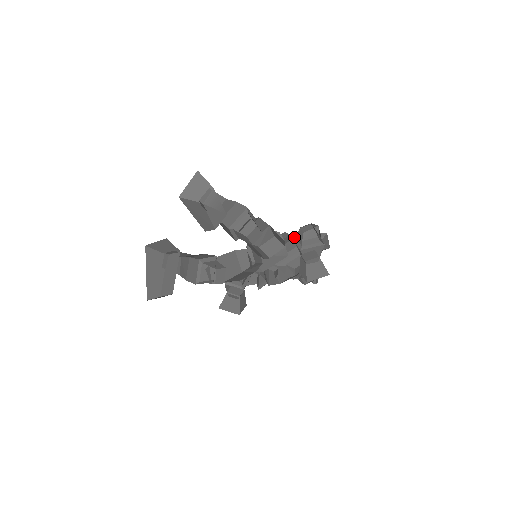
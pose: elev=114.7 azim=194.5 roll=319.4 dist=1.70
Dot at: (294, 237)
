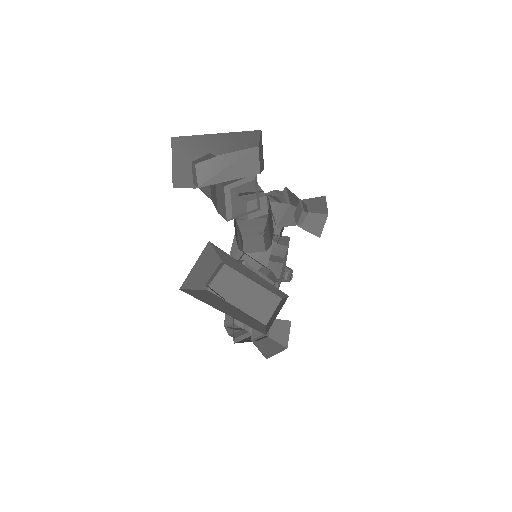
Dot at: occluded
